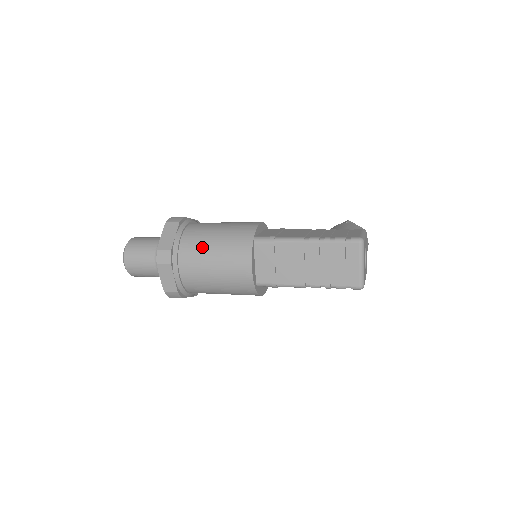
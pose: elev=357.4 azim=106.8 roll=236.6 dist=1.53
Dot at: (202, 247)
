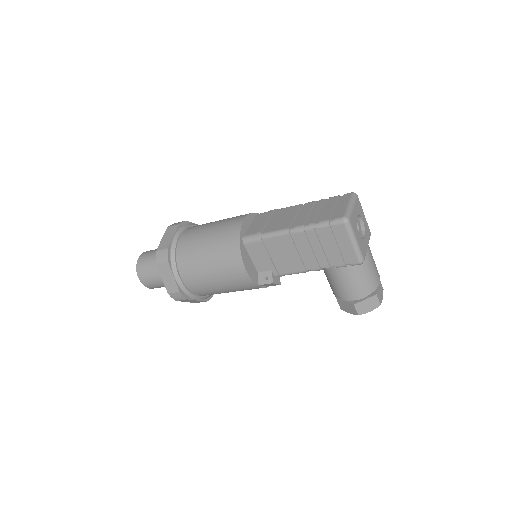
Dot at: occluded
